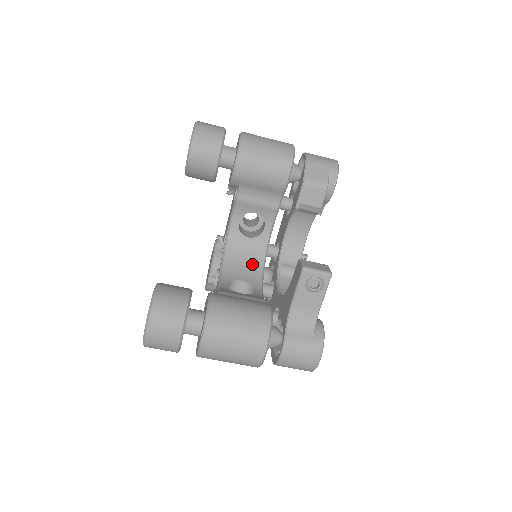
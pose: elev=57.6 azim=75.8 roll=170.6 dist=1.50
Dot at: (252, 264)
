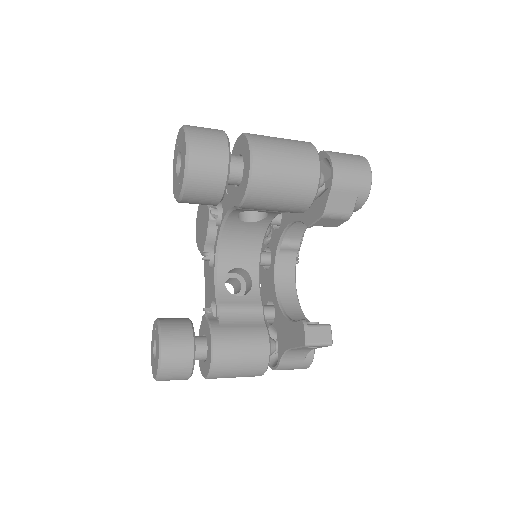
Dot at: (250, 245)
